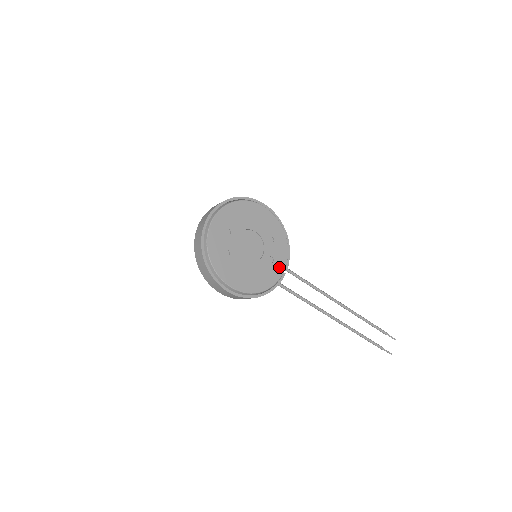
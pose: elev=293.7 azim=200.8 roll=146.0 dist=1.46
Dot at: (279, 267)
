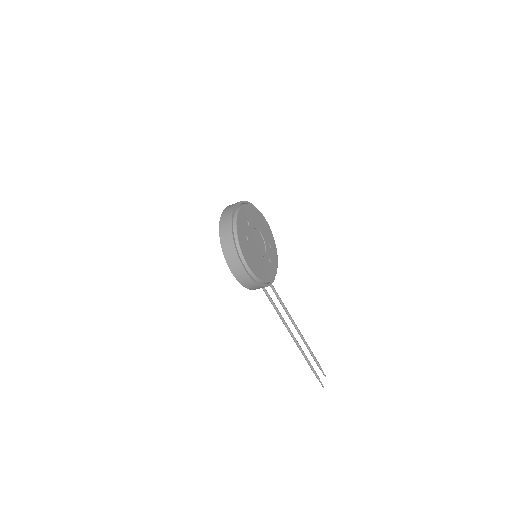
Dot at: (273, 270)
